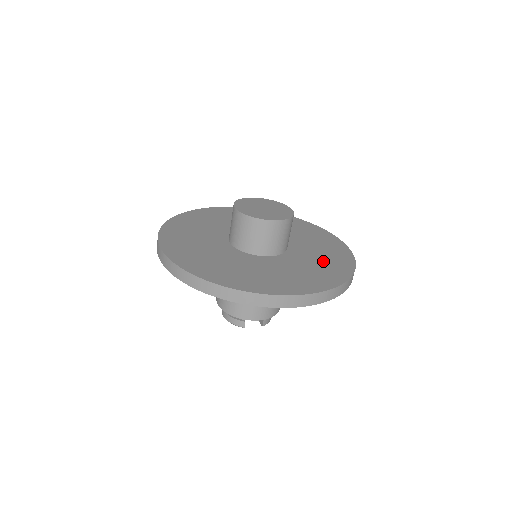
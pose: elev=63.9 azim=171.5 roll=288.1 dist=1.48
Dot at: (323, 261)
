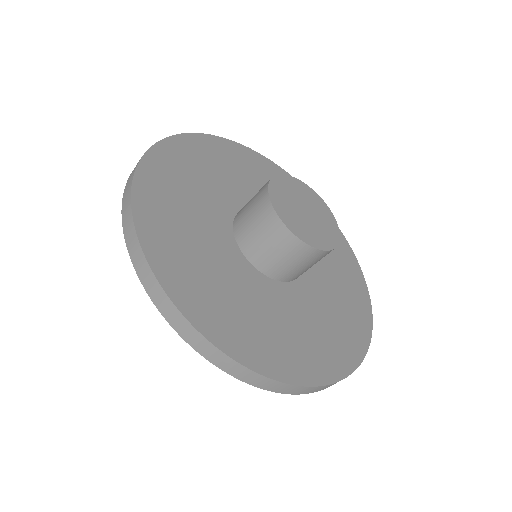
Dot at: (341, 280)
